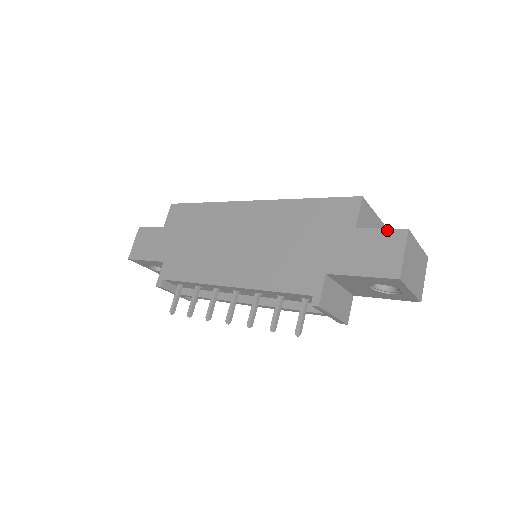
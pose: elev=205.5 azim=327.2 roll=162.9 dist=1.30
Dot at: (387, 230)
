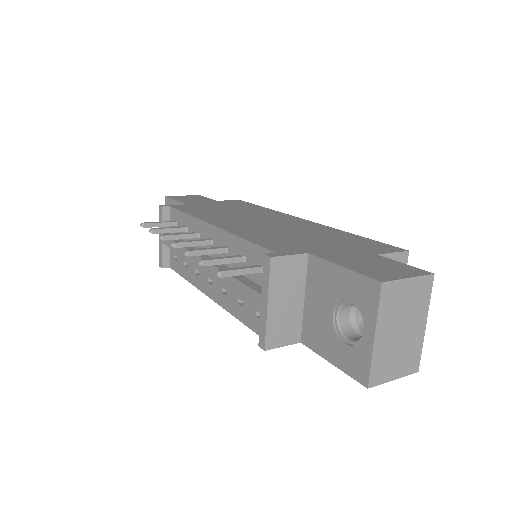
Dot at: (409, 265)
